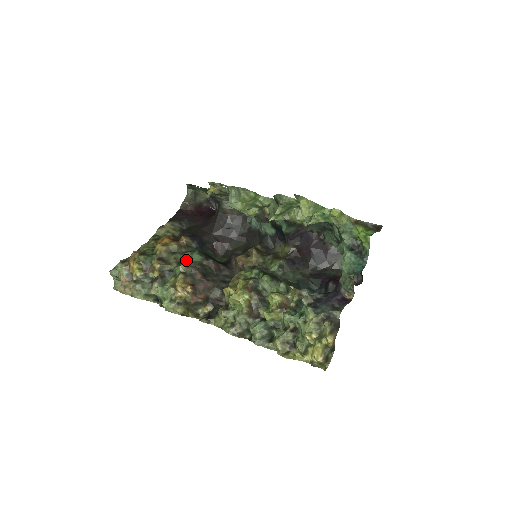
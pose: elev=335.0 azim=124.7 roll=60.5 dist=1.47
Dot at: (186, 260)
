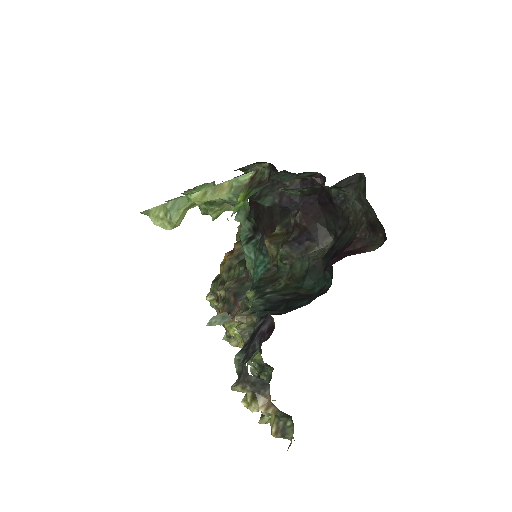
Dot at: (236, 275)
